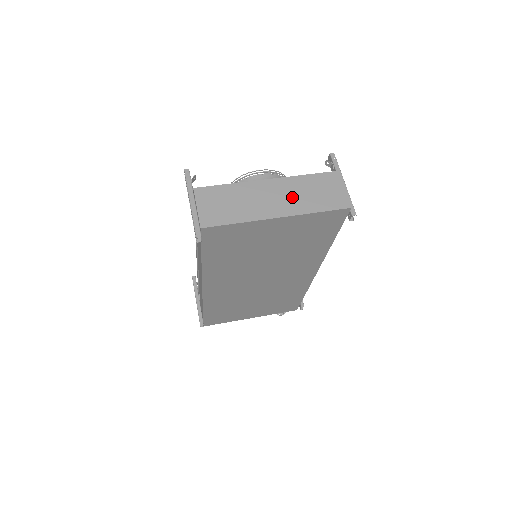
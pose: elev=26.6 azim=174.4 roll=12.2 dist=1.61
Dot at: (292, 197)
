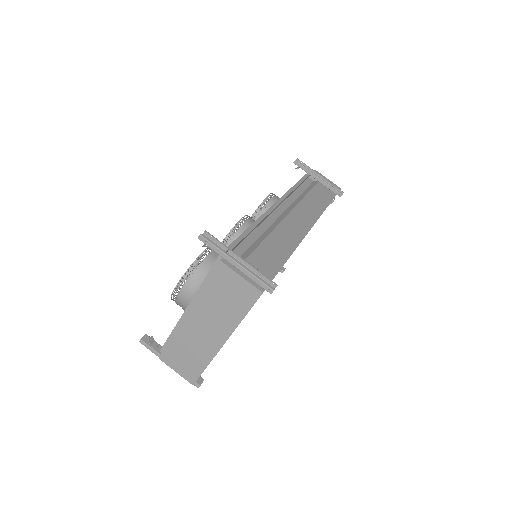
Dot at: (215, 318)
